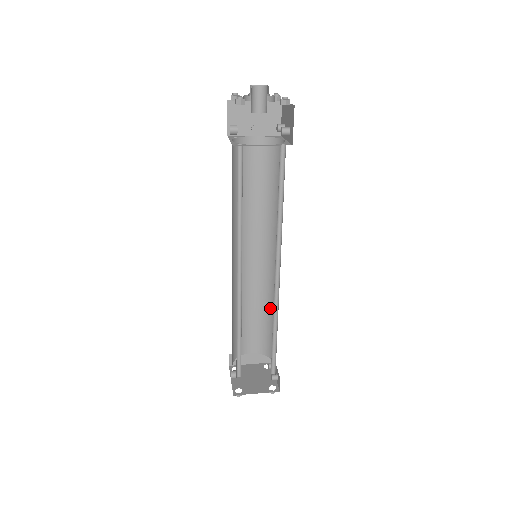
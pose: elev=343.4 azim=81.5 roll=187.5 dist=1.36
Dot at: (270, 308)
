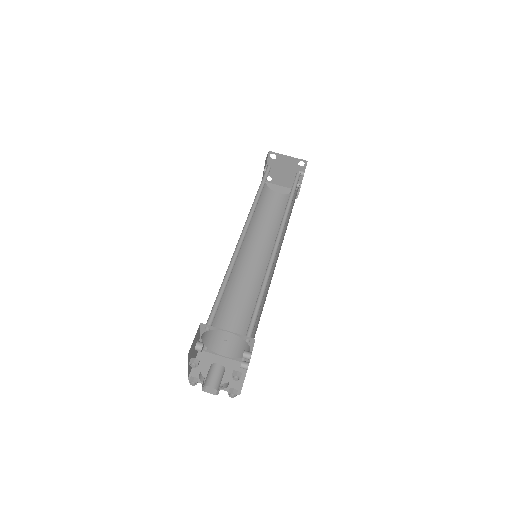
Dot at: (288, 209)
